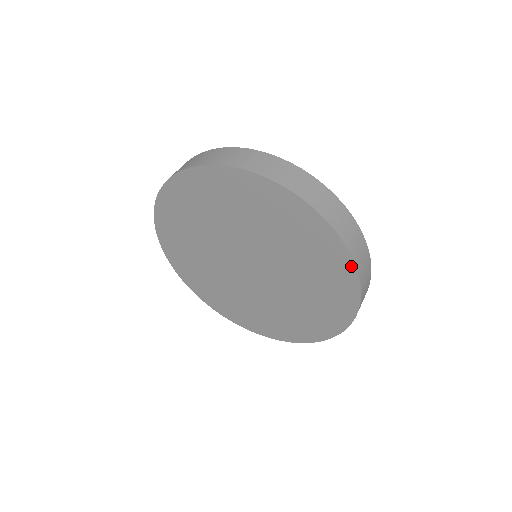
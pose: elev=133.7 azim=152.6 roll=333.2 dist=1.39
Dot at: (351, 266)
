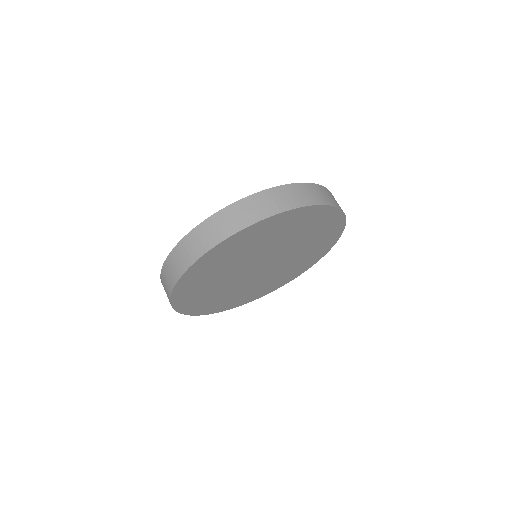
Dot at: (281, 215)
